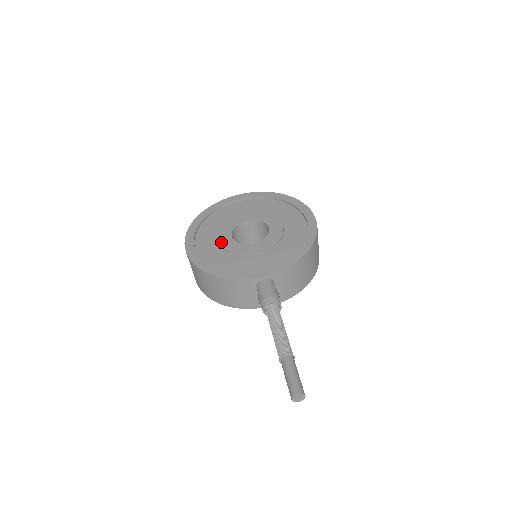
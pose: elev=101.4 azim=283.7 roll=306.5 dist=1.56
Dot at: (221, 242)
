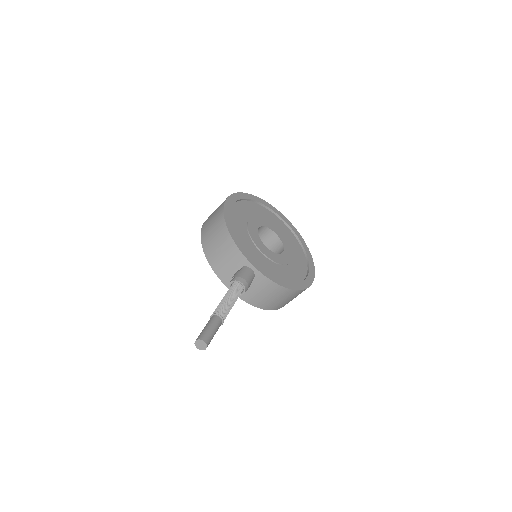
Dot at: (250, 222)
